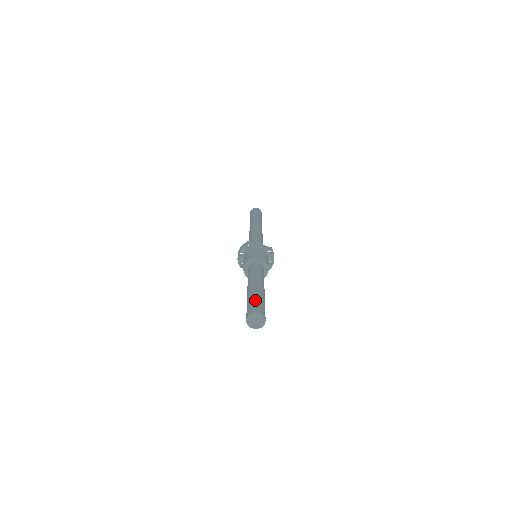
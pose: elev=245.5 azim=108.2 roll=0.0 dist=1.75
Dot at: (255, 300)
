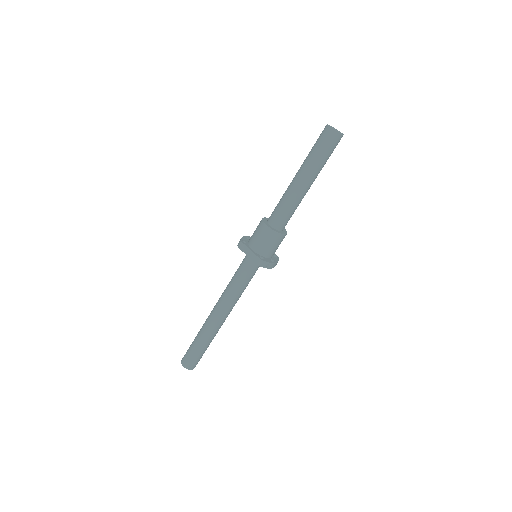
Dot at: occluded
